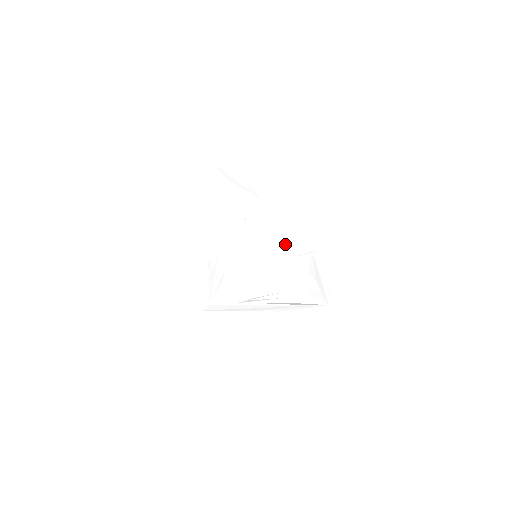
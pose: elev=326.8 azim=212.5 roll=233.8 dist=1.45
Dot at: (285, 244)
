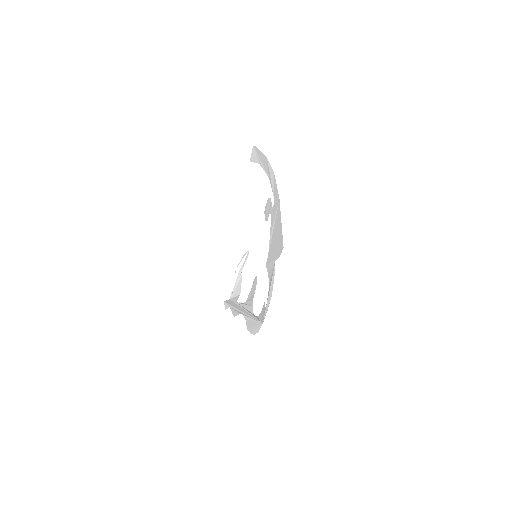
Dot at: (269, 248)
